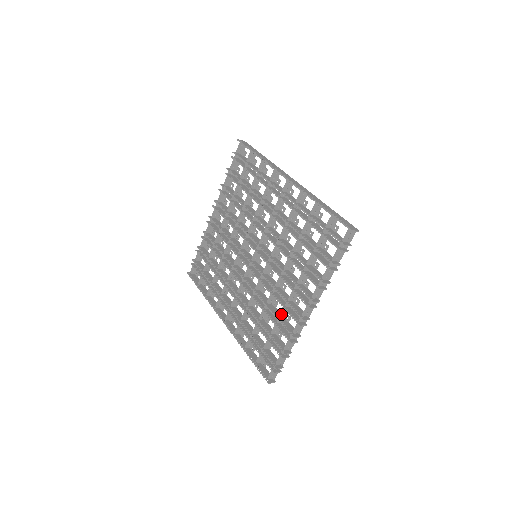
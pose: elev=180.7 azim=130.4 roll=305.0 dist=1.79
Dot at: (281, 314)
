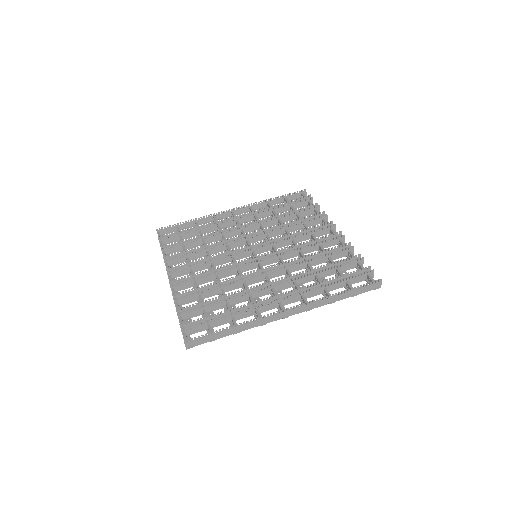
Dot at: occluded
